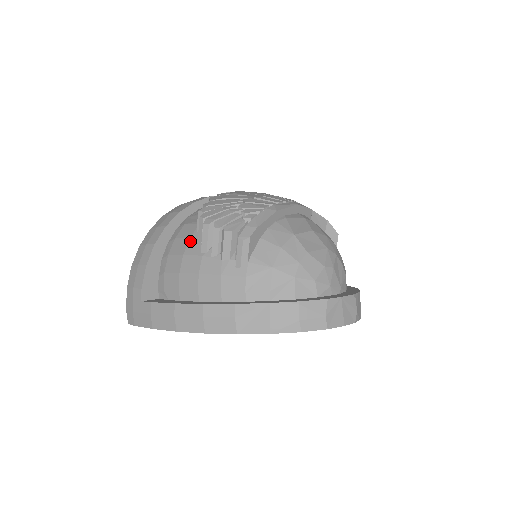
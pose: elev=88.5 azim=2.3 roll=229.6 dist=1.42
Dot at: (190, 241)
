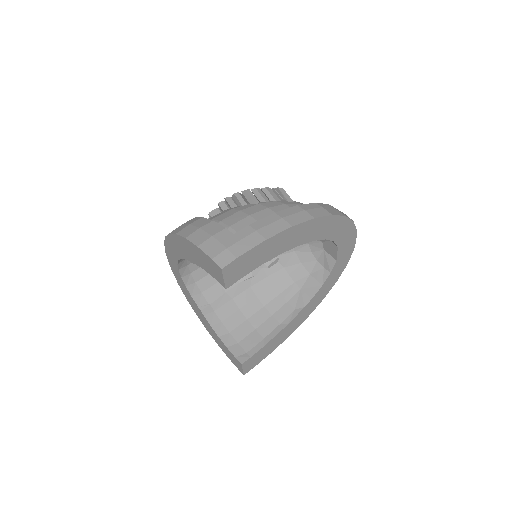
Dot at: (235, 208)
